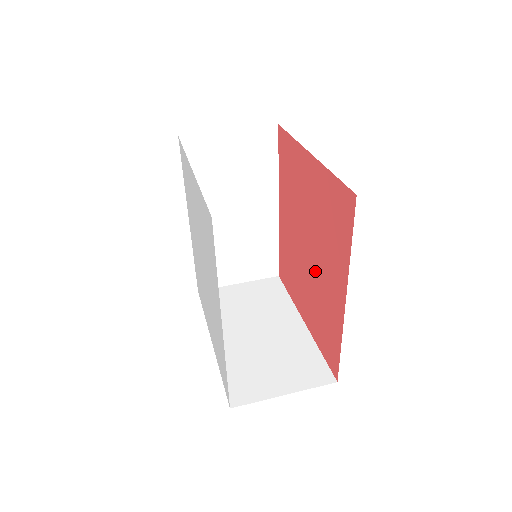
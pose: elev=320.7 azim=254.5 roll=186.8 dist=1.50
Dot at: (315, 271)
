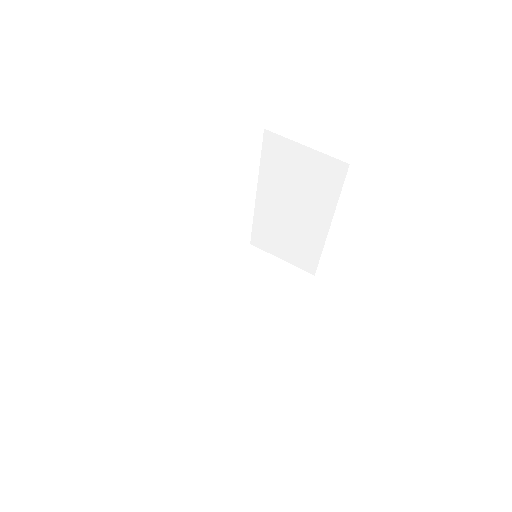
Dot at: occluded
